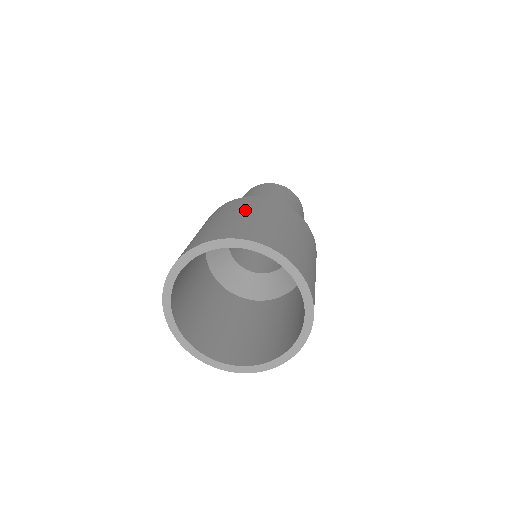
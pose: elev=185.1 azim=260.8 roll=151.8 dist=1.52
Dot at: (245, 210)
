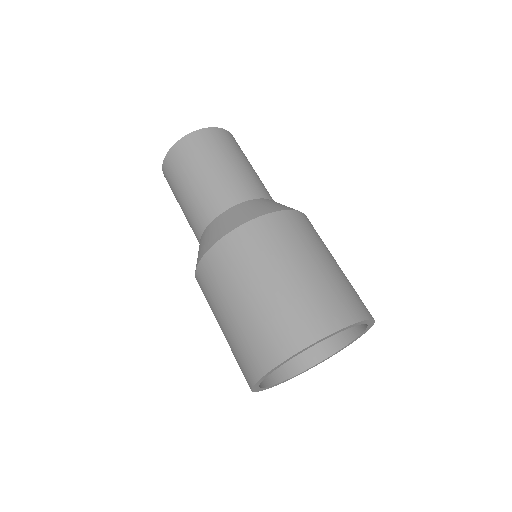
Dot at: (297, 256)
